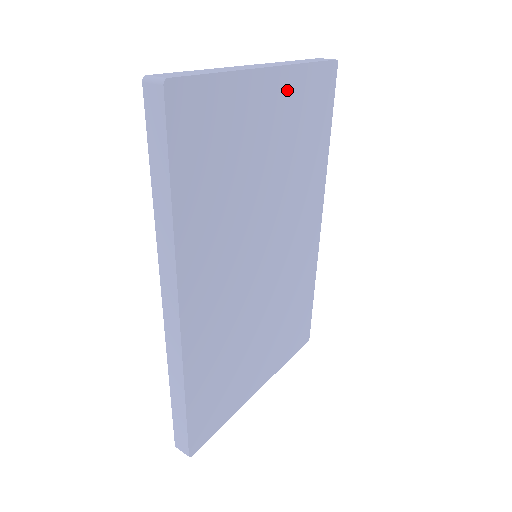
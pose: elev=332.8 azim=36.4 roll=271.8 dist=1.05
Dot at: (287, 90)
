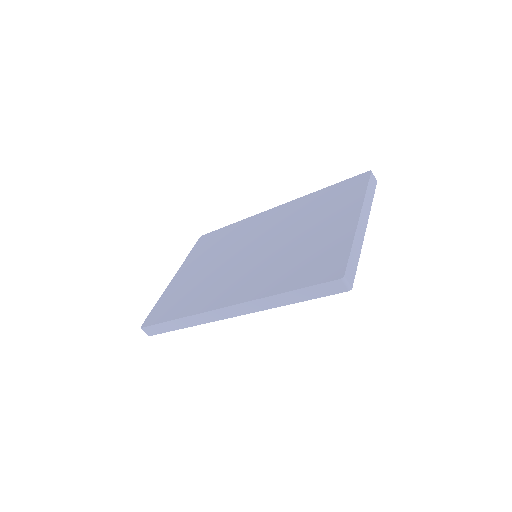
Dot at: occluded
